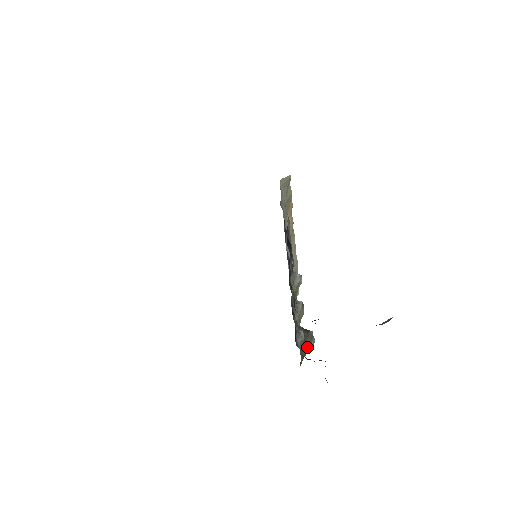
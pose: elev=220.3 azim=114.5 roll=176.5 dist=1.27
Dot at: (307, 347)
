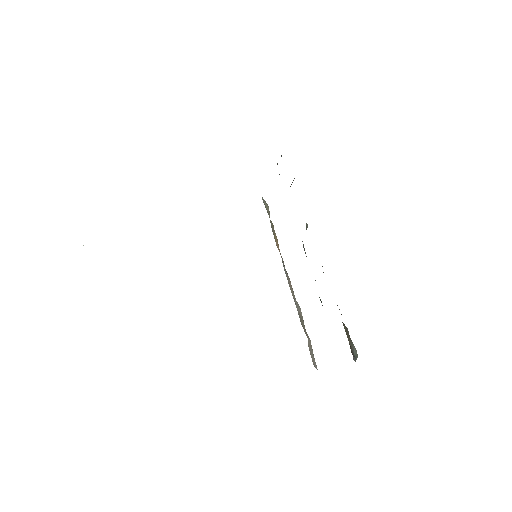
Dot at: (349, 341)
